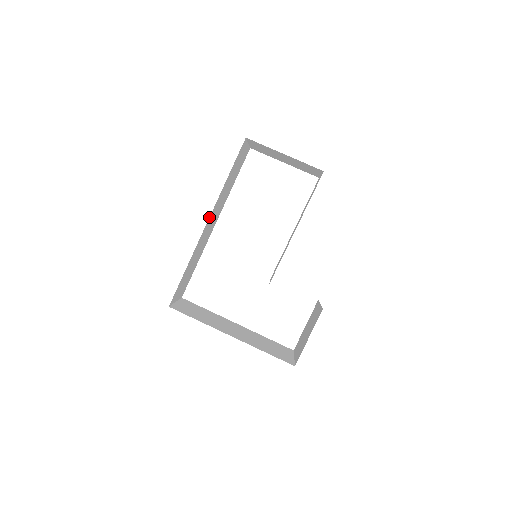
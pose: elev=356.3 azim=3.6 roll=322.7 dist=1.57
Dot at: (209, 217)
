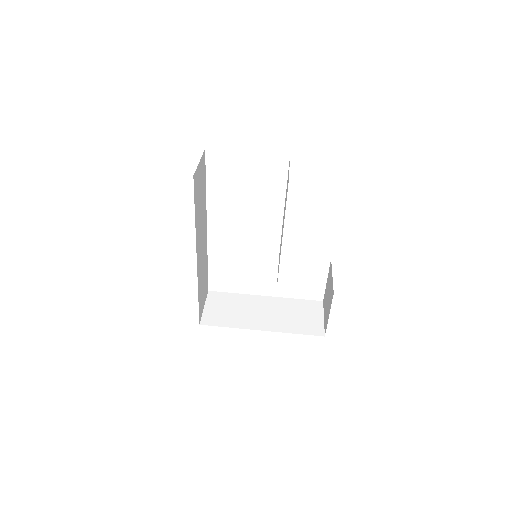
Dot at: occluded
